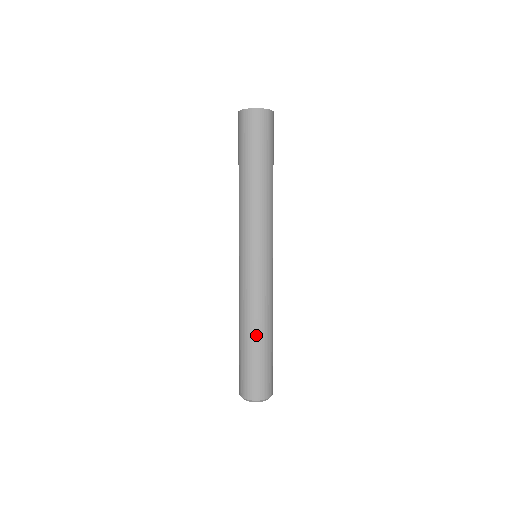
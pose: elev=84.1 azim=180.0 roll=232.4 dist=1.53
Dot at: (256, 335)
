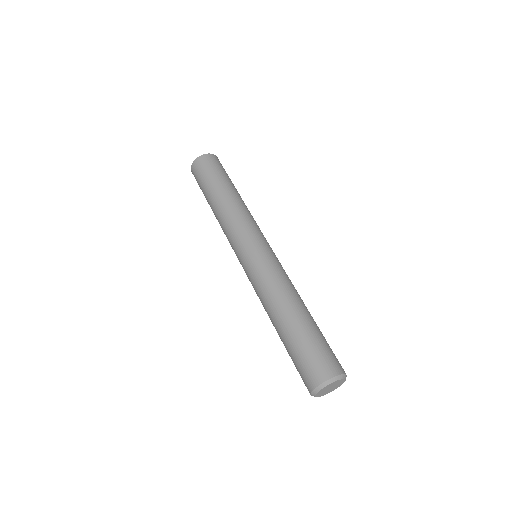
Dot at: (293, 310)
